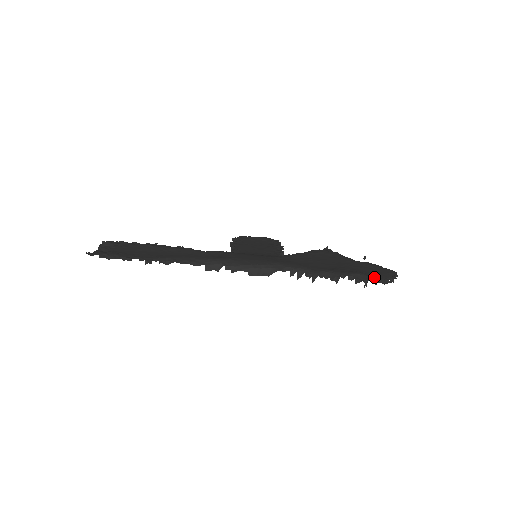
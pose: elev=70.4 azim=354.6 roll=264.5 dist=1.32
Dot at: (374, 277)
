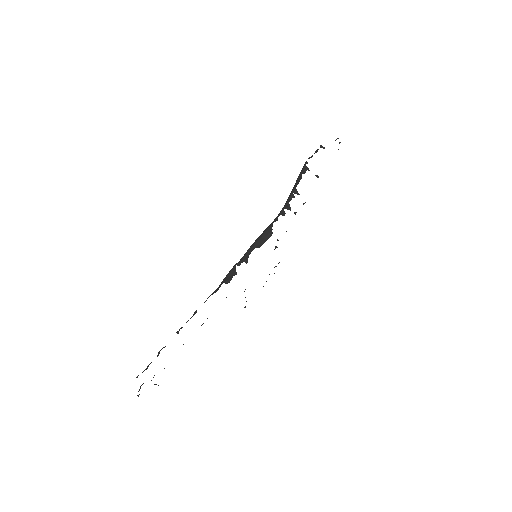
Dot at: occluded
